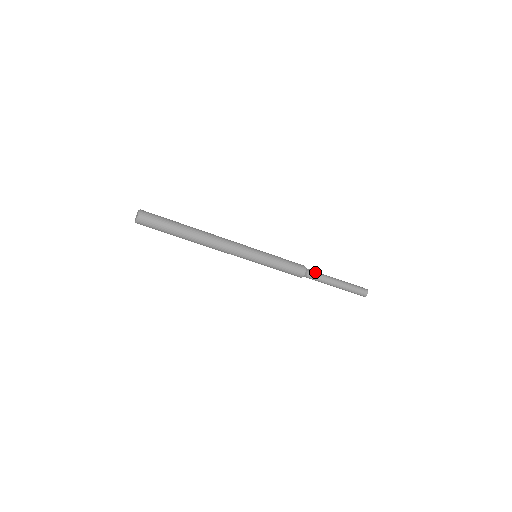
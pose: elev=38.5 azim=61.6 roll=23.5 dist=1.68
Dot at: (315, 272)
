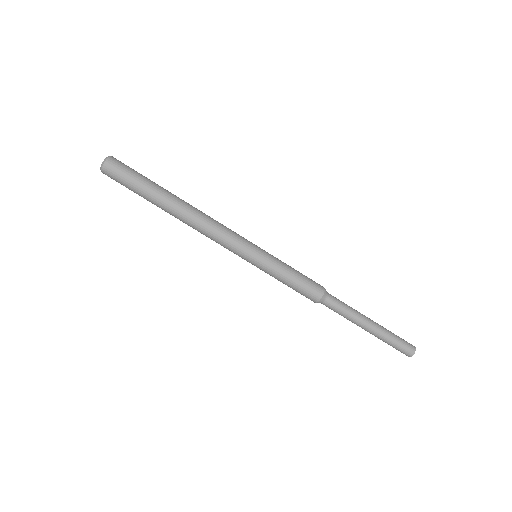
Dot at: occluded
